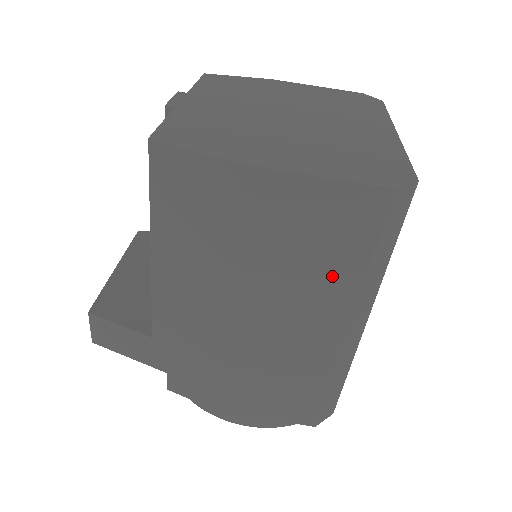
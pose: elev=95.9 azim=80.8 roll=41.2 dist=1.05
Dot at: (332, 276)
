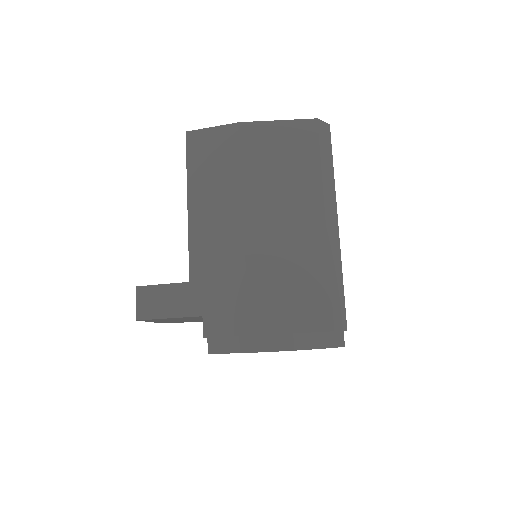
Dot at: (302, 178)
